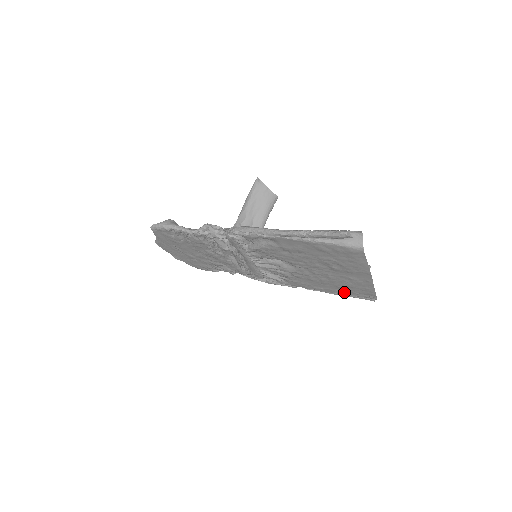
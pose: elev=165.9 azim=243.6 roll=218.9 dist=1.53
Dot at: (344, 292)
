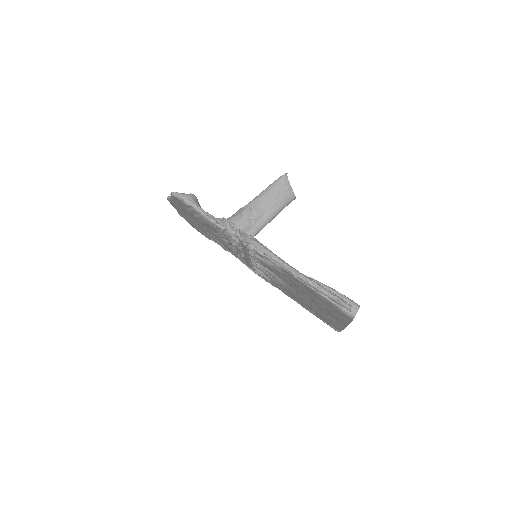
Dot at: (316, 314)
